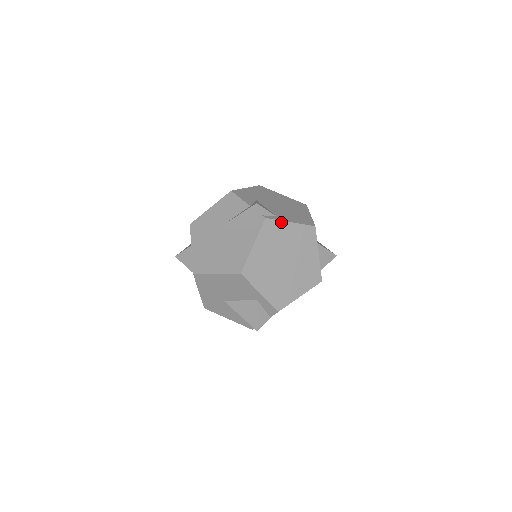
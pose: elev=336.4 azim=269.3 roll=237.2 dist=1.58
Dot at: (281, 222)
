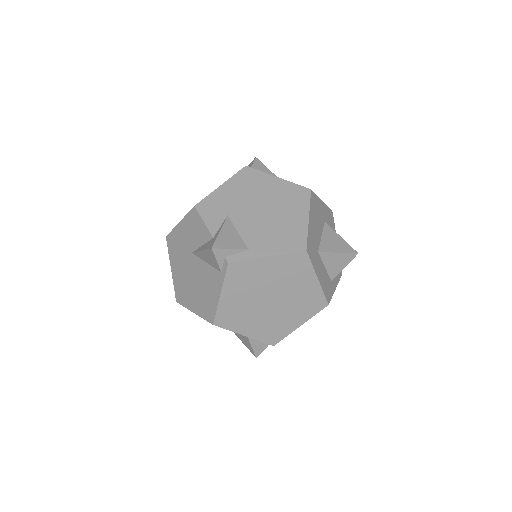
Dot at: (252, 260)
